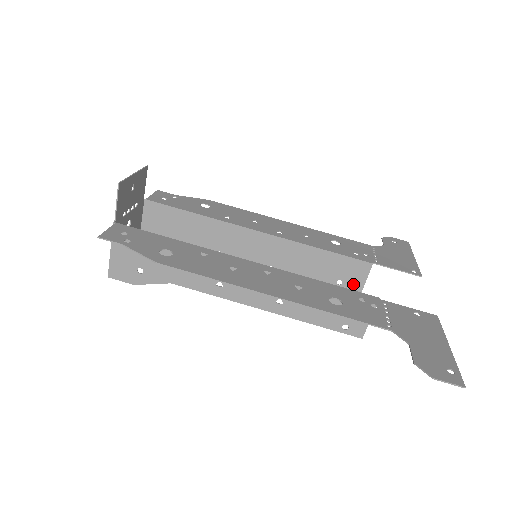
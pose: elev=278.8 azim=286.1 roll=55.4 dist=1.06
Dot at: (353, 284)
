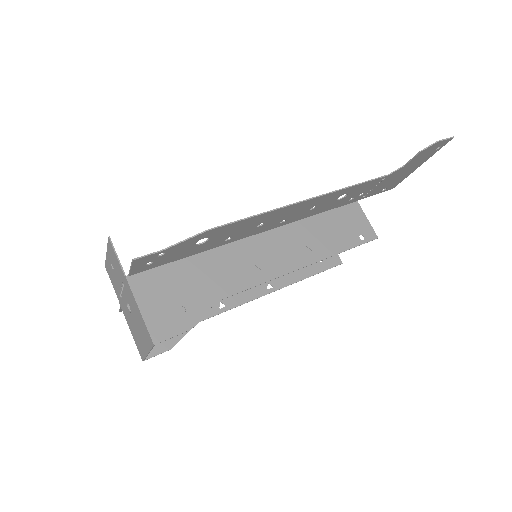
Dot at: occluded
